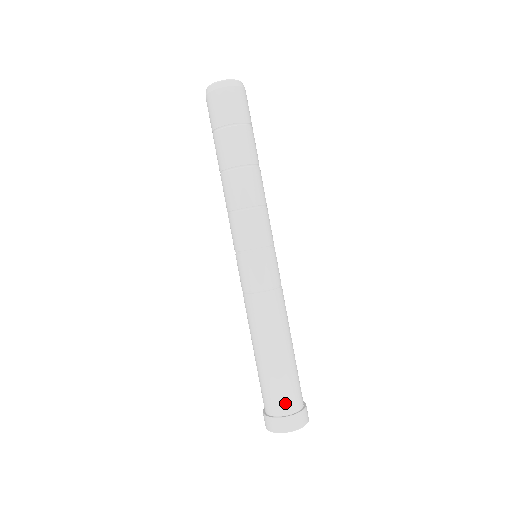
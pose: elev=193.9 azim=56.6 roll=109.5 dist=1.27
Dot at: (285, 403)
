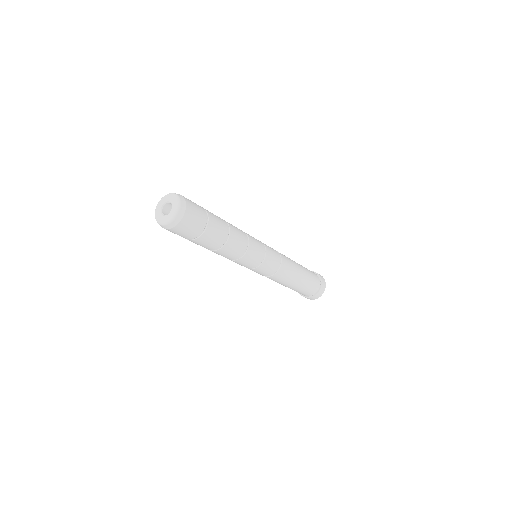
Dot at: (306, 294)
